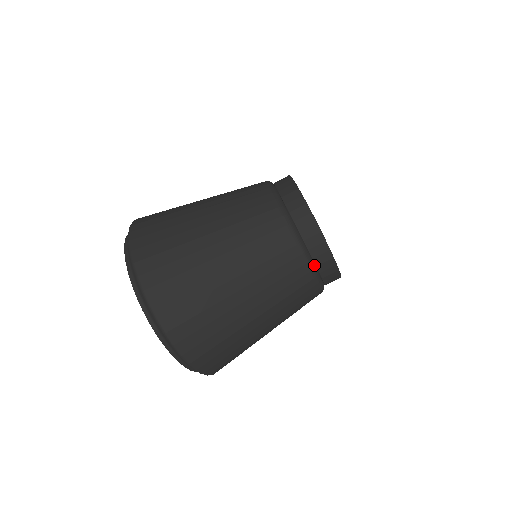
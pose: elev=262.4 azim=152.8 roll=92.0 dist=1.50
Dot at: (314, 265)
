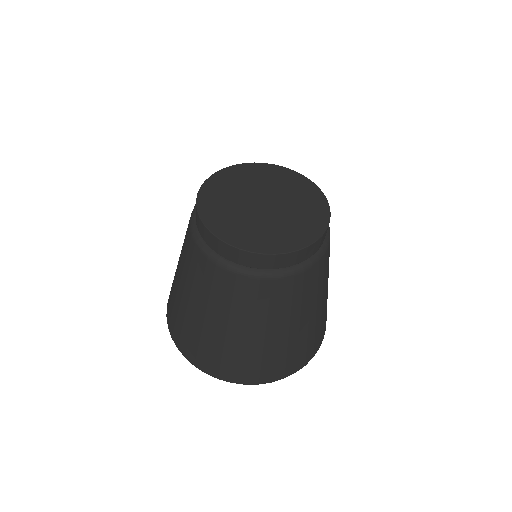
Dot at: (292, 268)
